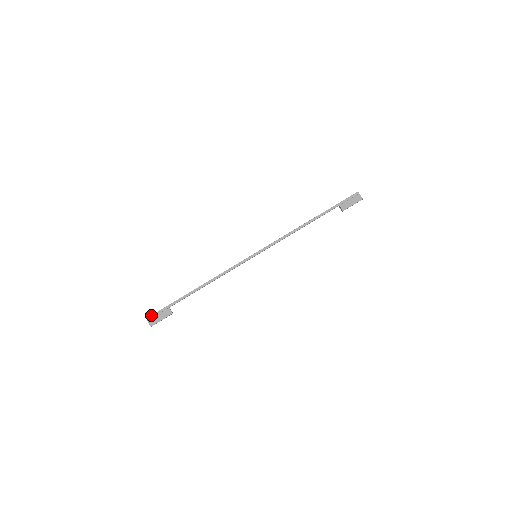
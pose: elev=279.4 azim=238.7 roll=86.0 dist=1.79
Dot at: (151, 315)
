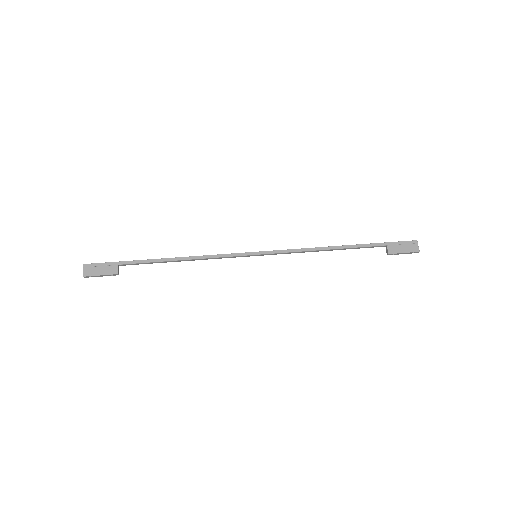
Dot at: (91, 263)
